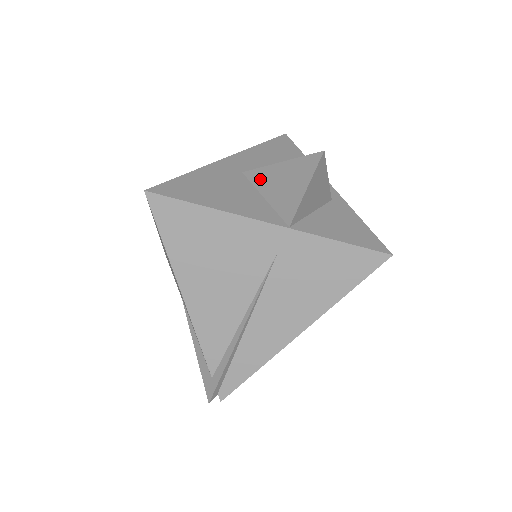
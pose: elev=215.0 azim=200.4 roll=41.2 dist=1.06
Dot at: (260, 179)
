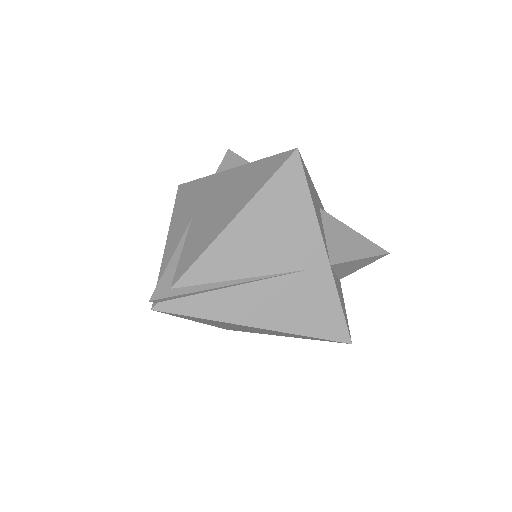
Dot at: (331, 223)
